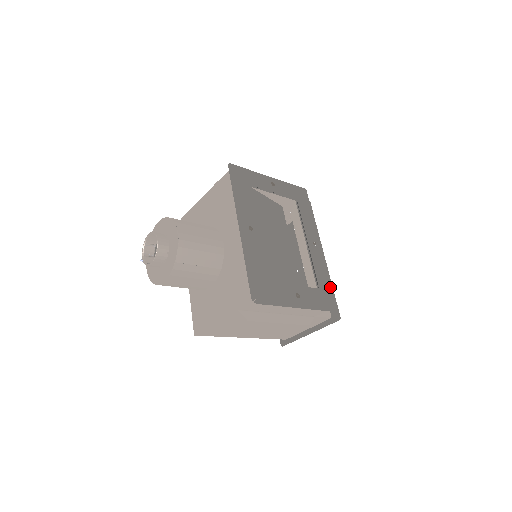
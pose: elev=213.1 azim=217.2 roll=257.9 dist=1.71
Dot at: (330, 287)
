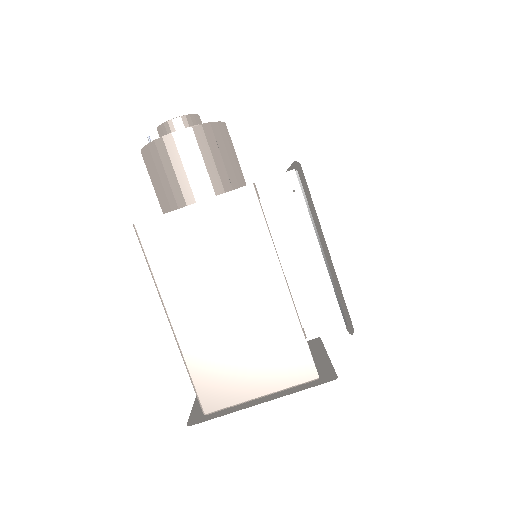
Dot at: occluded
